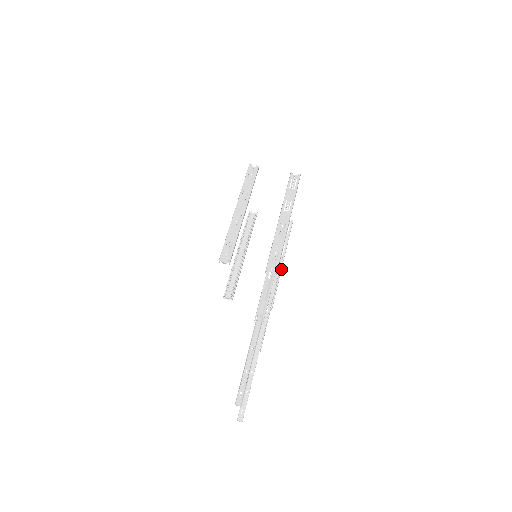
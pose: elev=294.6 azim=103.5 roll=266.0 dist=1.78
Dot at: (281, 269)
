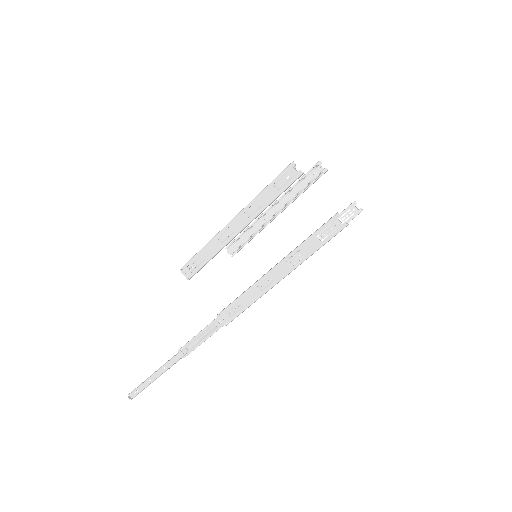
Dot at: occluded
